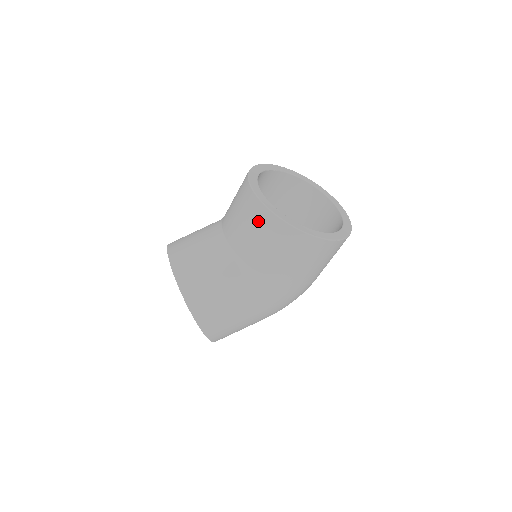
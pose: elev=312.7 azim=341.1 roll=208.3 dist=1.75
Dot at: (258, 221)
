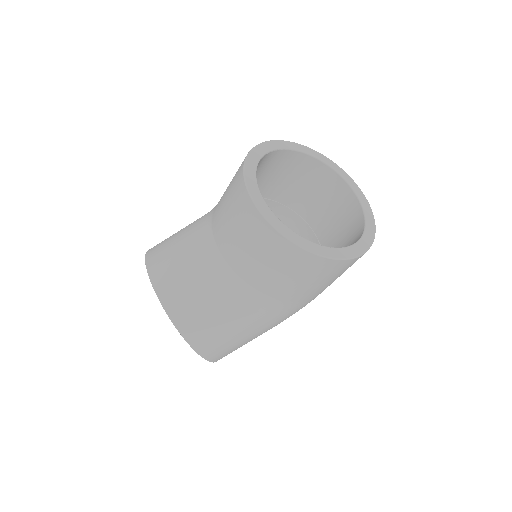
Dot at: (268, 247)
